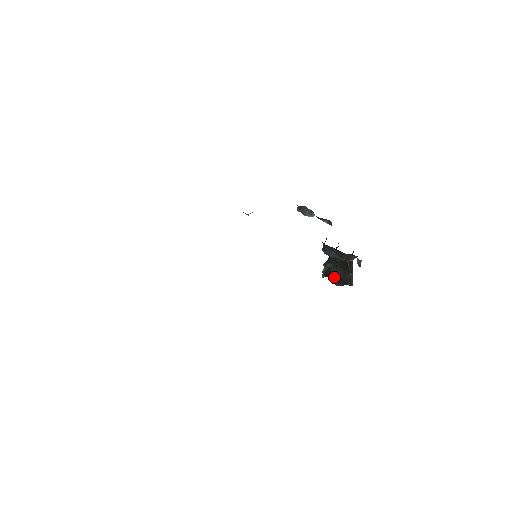
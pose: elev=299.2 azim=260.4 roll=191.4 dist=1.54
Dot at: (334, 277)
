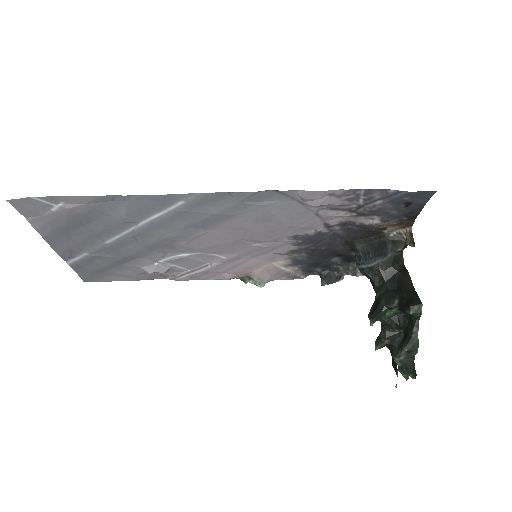
Dot at: occluded
